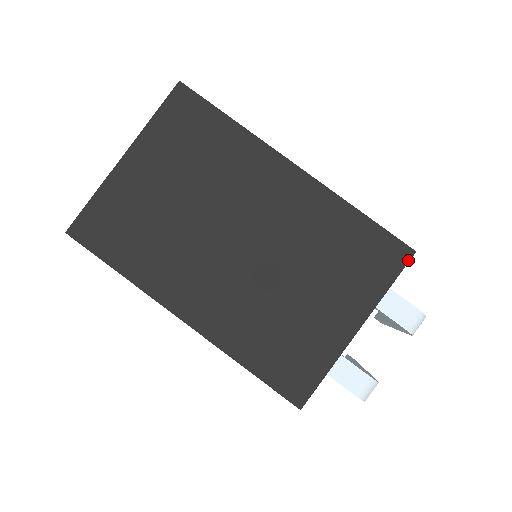
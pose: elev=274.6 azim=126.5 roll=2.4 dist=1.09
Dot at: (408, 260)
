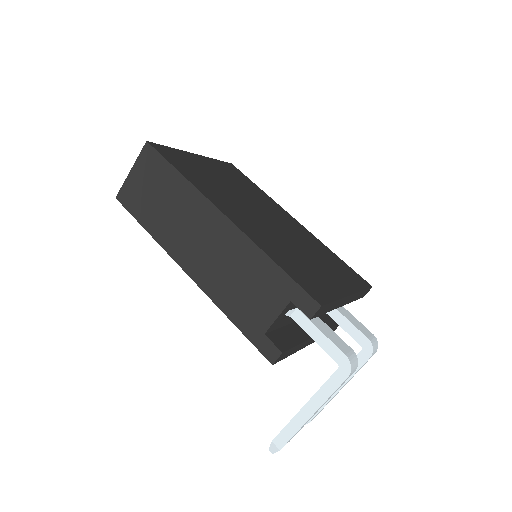
Dot at: (369, 287)
